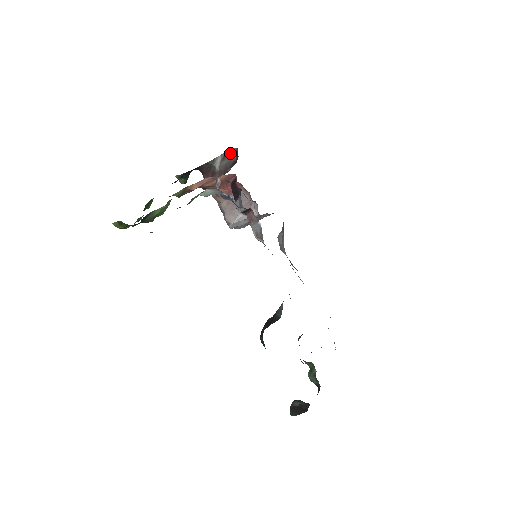
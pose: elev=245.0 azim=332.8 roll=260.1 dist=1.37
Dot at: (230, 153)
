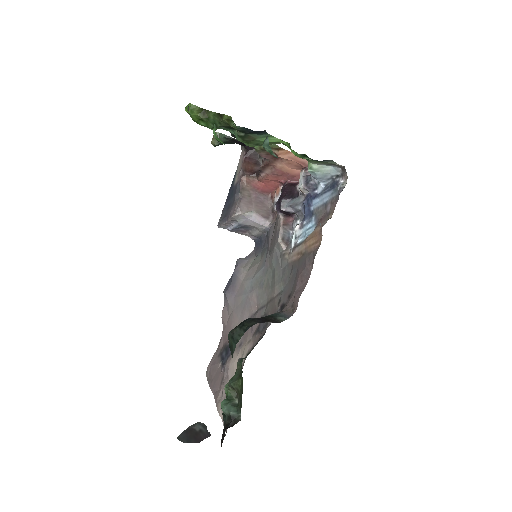
Dot at: occluded
